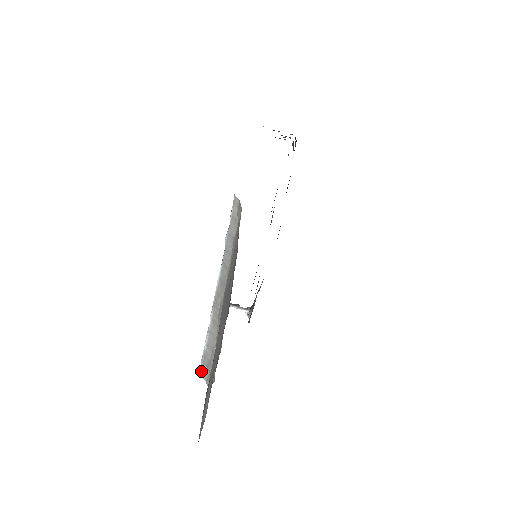
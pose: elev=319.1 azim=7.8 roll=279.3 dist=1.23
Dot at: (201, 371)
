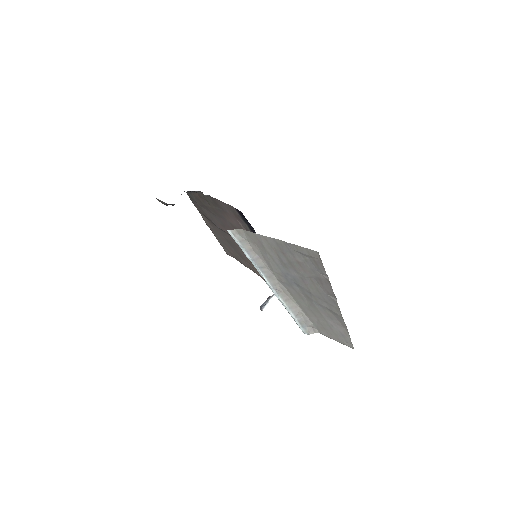
Dot at: (307, 333)
